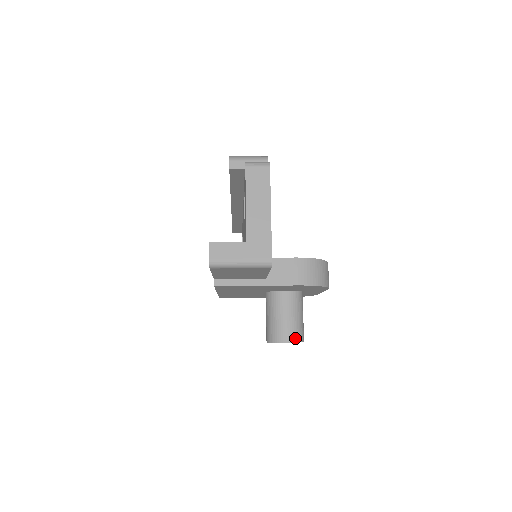
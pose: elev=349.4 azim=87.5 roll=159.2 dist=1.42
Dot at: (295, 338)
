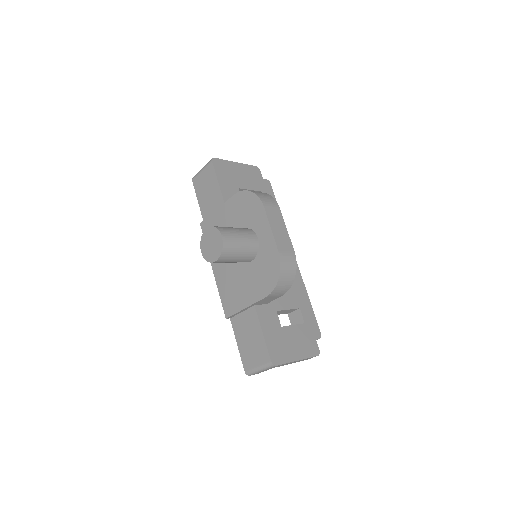
Dot at: occluded
